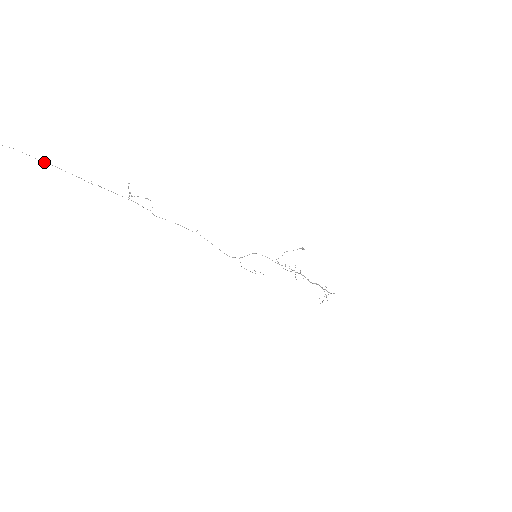
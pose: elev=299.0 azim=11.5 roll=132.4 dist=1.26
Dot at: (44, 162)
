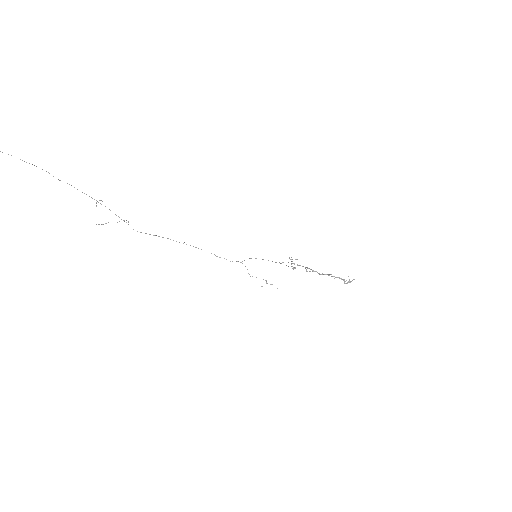
Dot at: occluded
